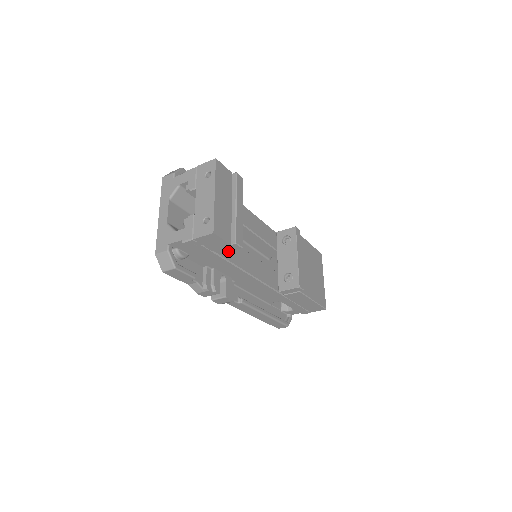
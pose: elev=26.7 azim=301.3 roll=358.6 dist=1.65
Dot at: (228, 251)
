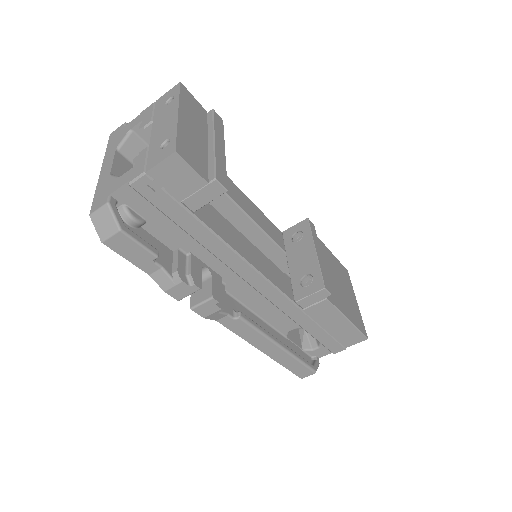
Dot at: (206, 202)
